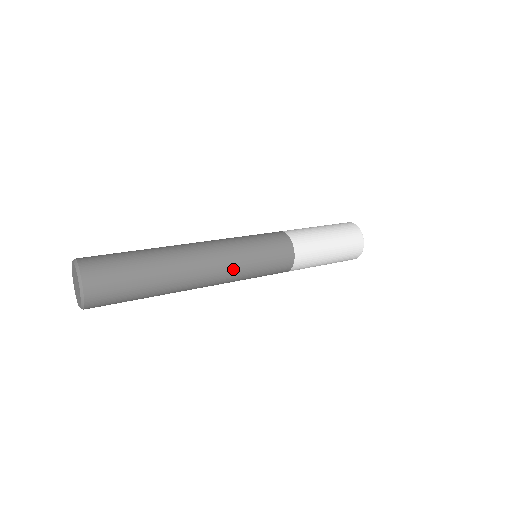
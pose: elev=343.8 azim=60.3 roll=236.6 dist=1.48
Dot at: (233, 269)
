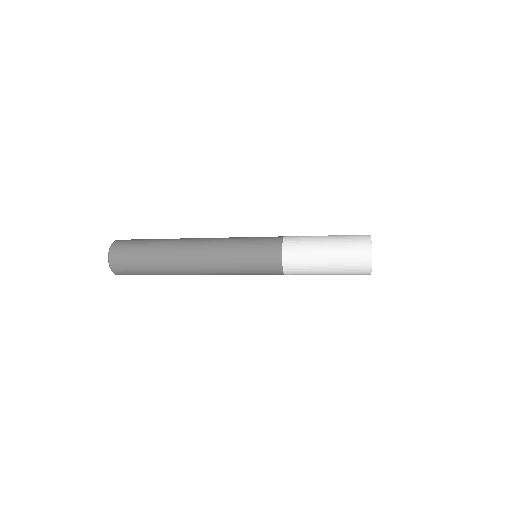
Dot at: (221, 268)
